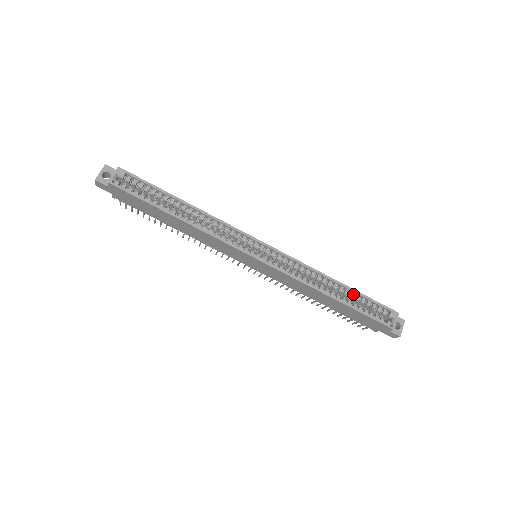
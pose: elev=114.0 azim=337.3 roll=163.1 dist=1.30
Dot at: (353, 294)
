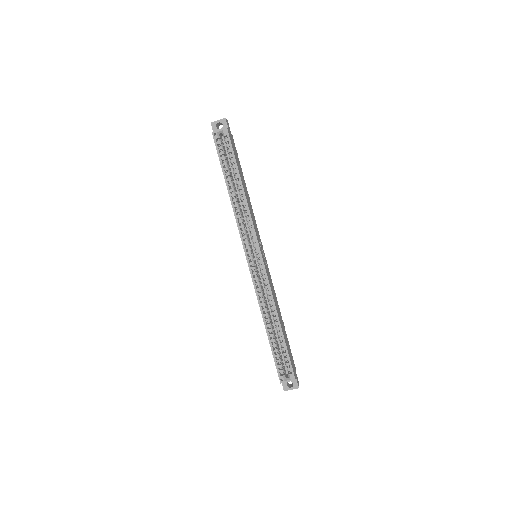
Dot at: (281, 339)
